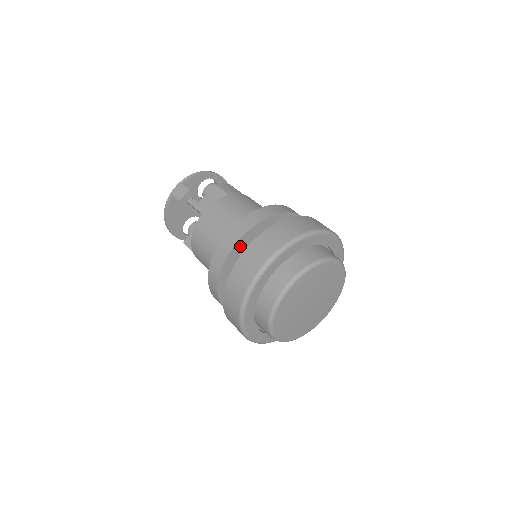
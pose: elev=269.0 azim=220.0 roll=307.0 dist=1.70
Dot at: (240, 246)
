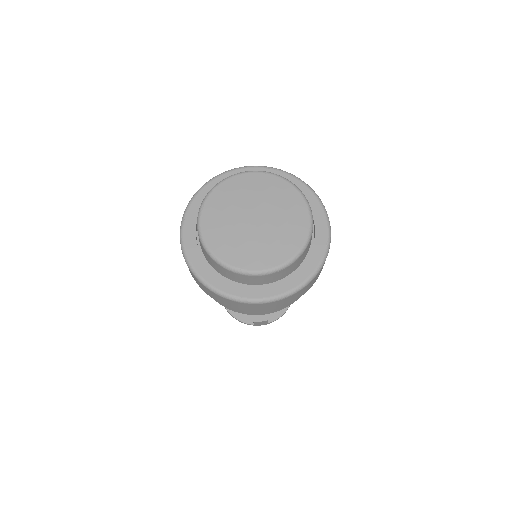
Dot at: occluded
